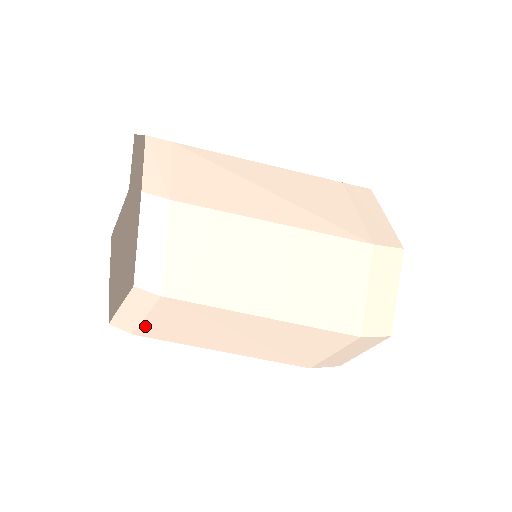
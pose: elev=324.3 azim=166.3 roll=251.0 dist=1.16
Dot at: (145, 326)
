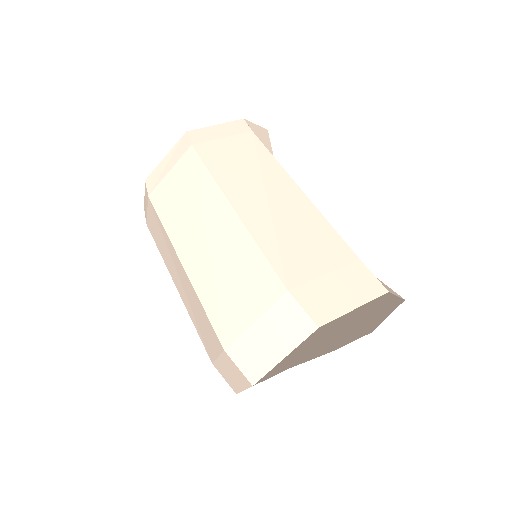
Dot at: (149, 220)
